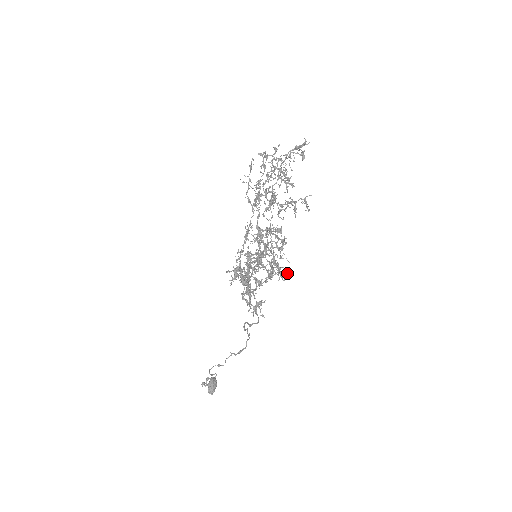
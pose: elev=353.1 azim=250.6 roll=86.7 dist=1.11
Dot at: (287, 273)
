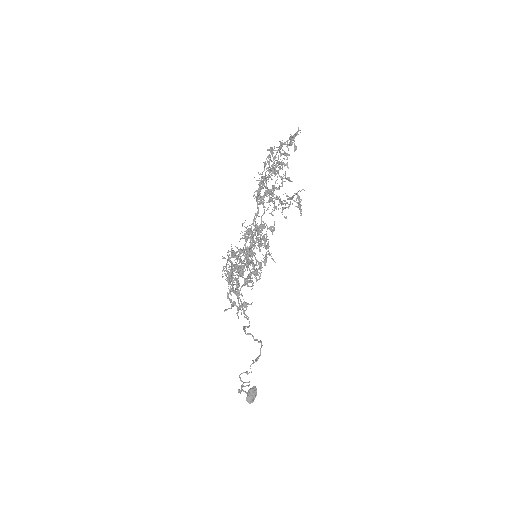
Dot at: (261, 272)
